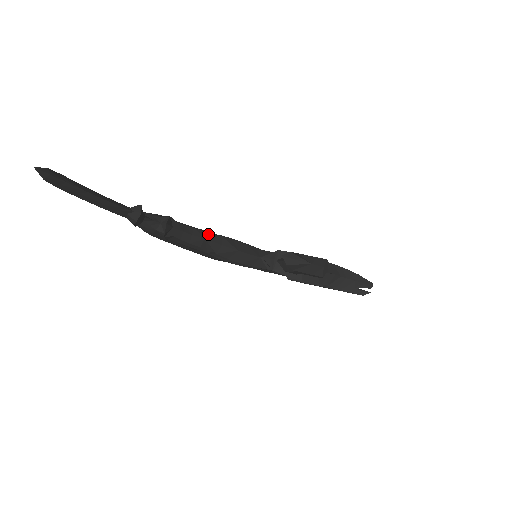
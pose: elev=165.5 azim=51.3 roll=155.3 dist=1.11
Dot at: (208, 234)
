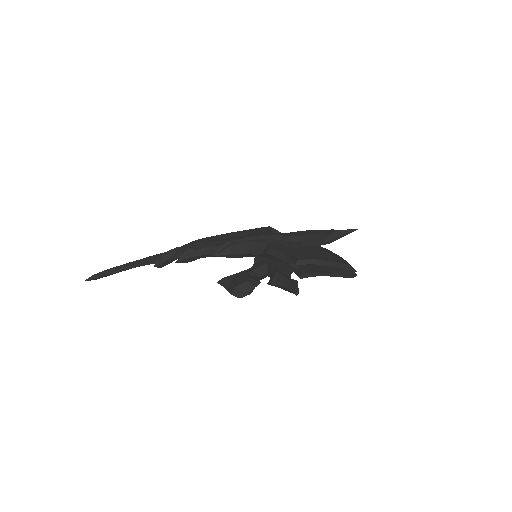
Dot at: (223, 247)
